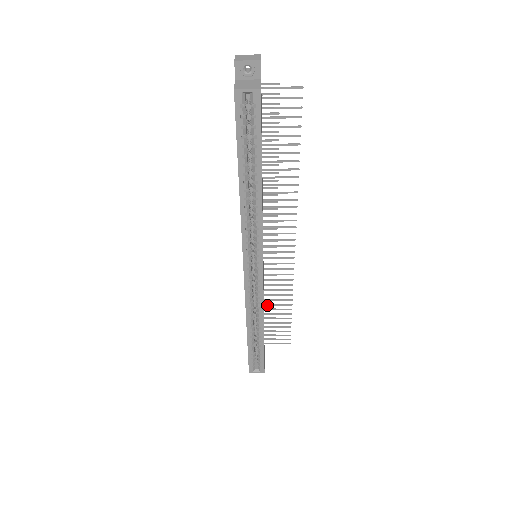
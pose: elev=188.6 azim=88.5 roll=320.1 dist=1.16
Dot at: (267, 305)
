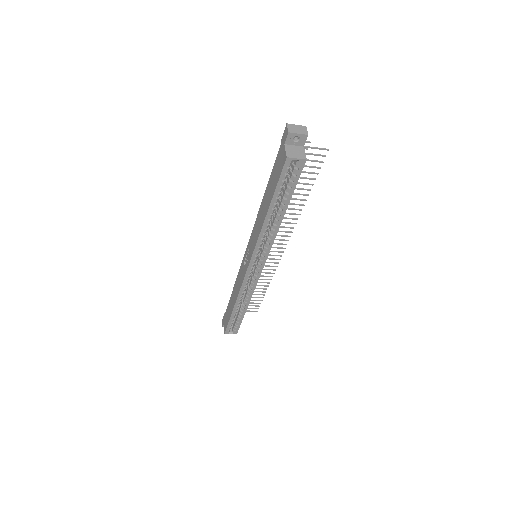
Dot at: occluded
